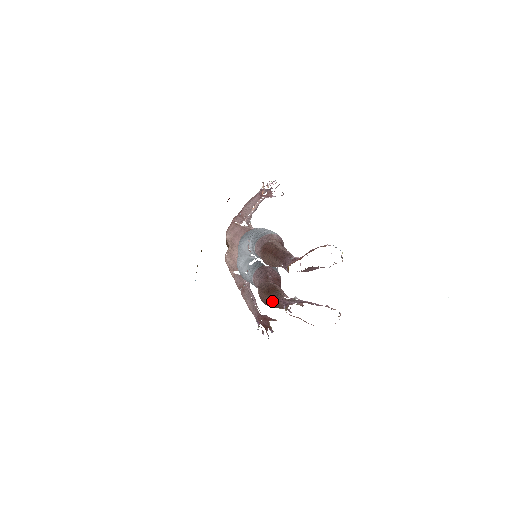
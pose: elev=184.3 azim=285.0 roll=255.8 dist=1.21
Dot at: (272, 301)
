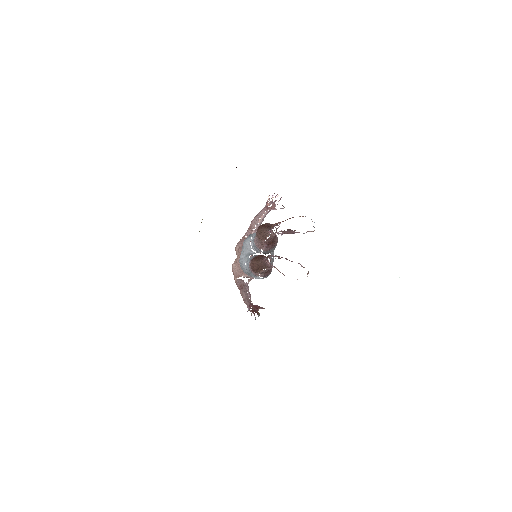
Dot at: (259, 262)
